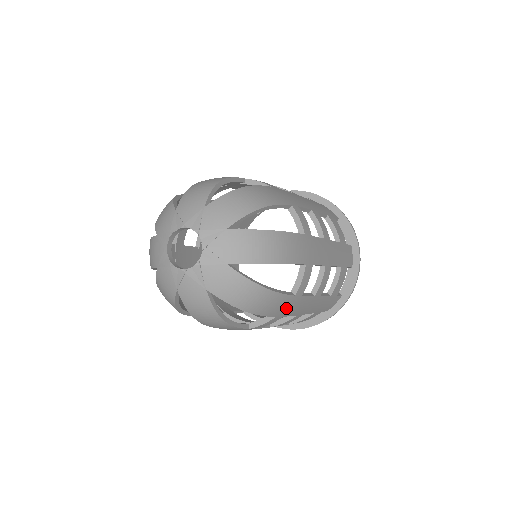
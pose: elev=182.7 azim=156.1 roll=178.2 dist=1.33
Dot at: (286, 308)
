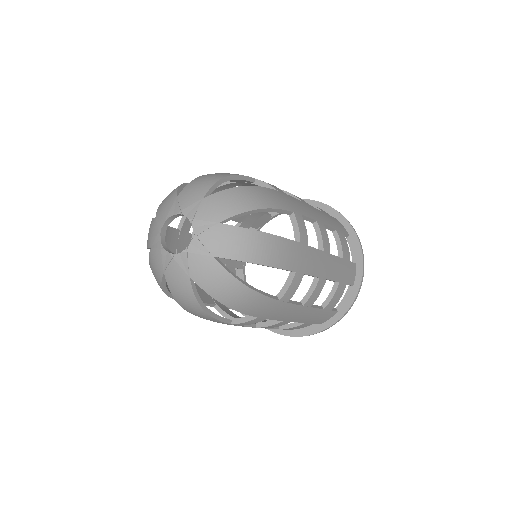
Dot at: (300, 260)
